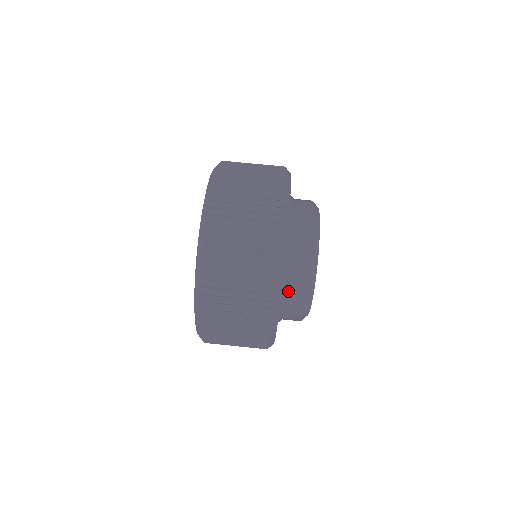
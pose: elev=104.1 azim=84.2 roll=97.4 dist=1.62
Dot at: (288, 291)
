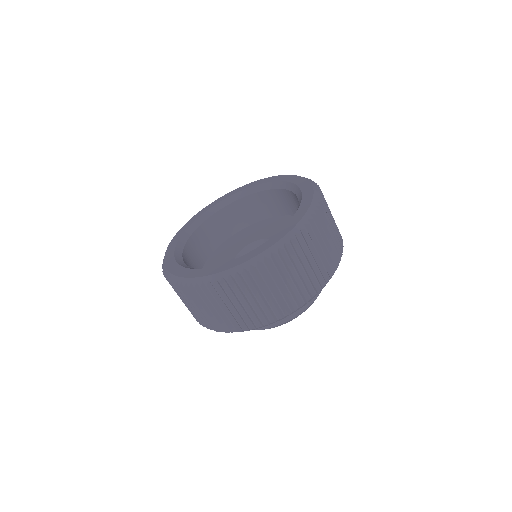
Dot at: occluded
